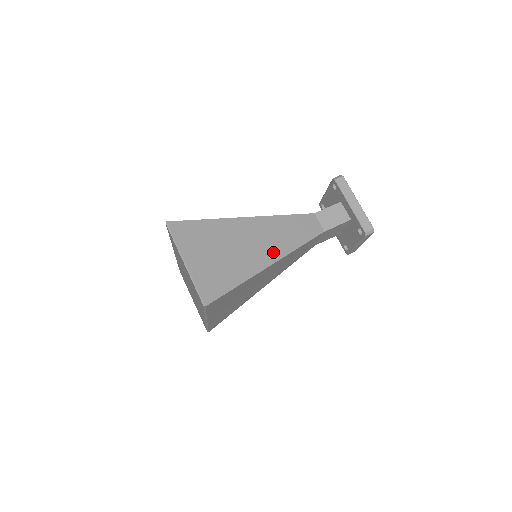
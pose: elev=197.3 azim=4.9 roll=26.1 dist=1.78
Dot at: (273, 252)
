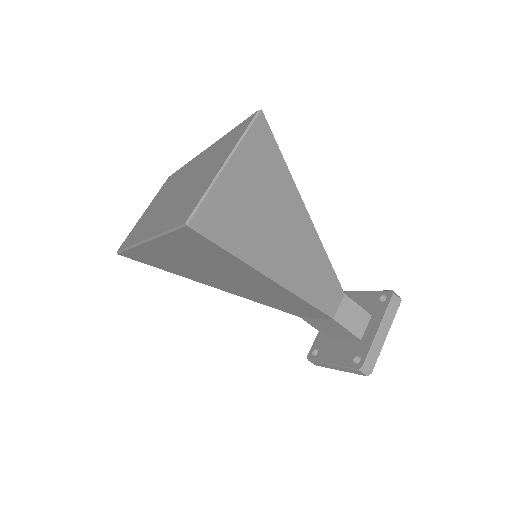
Dot at: (289, 274)
